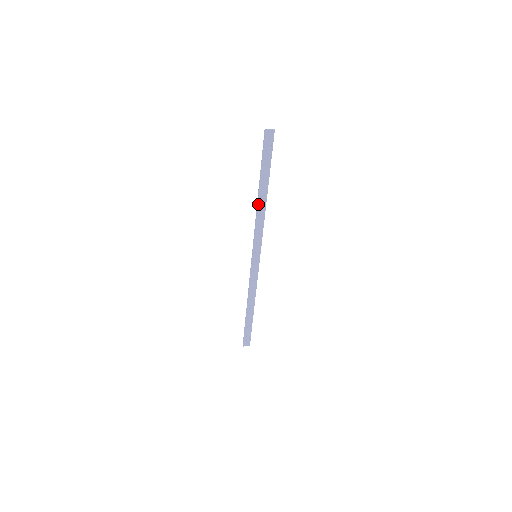
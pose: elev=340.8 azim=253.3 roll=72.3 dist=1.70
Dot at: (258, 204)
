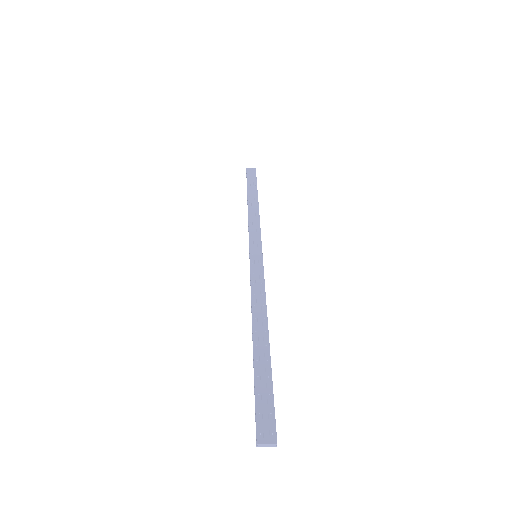
Dot at: (248, 208)
